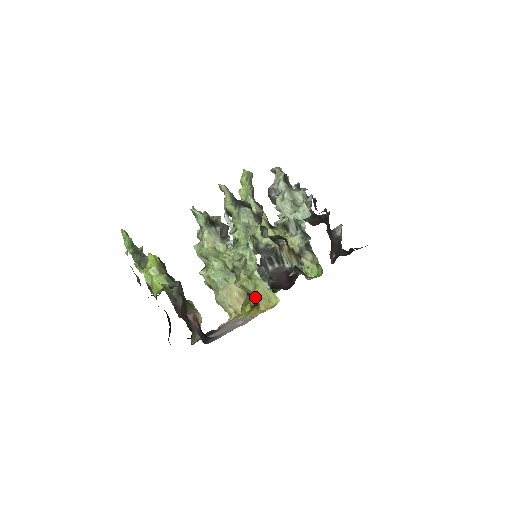
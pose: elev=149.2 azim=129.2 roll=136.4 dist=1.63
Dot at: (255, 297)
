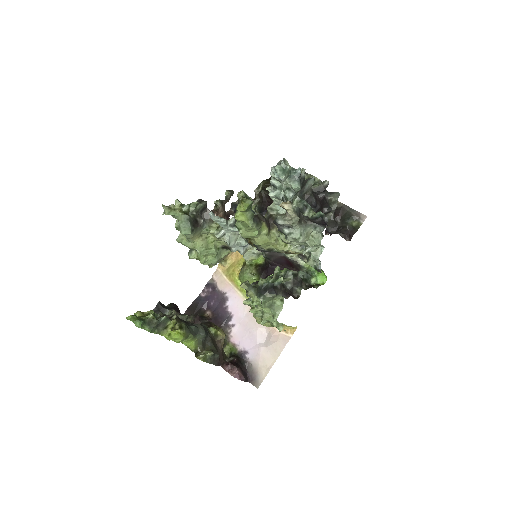
Dot at: occluded
